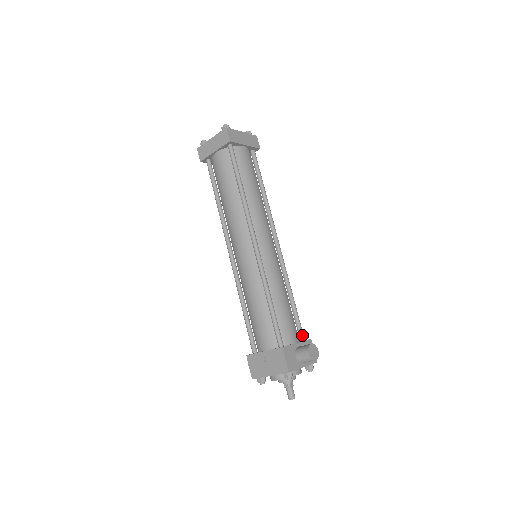
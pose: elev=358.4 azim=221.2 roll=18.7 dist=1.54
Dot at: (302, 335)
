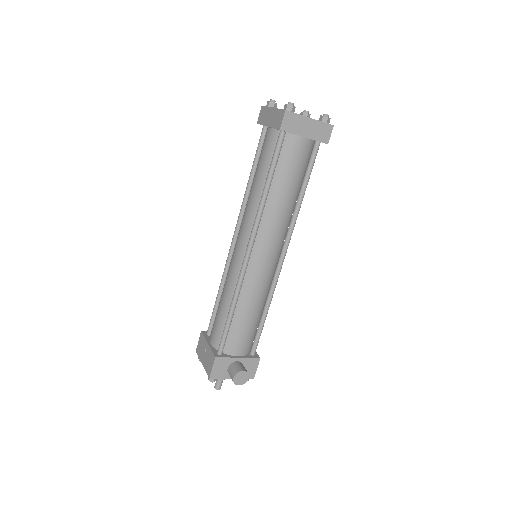
Dot at: (253, 350)
